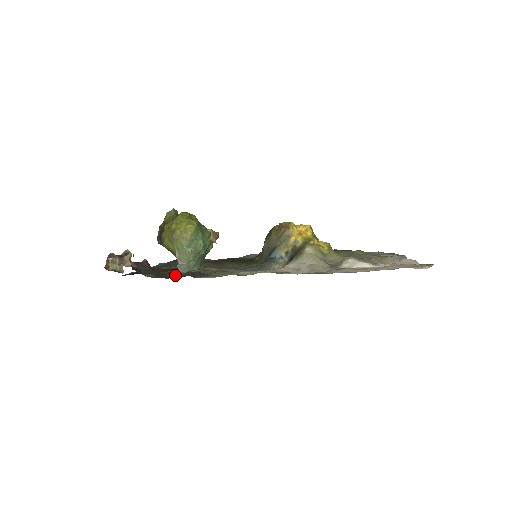
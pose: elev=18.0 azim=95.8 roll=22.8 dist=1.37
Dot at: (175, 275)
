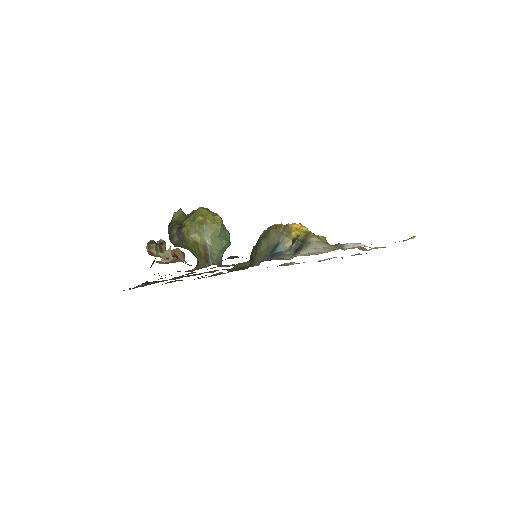
Dot at: occluded
